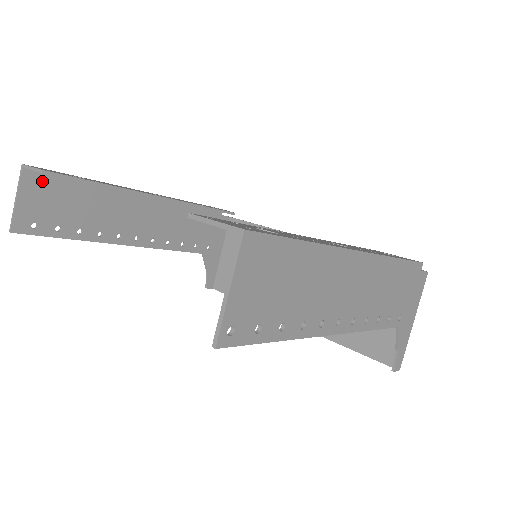
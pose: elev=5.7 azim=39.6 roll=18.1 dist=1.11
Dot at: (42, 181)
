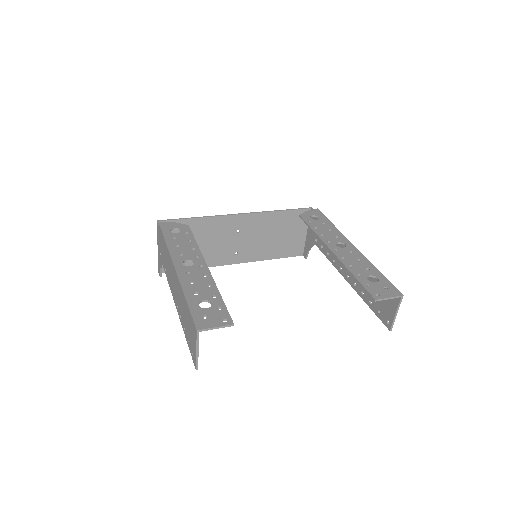
Dot at: occluded
